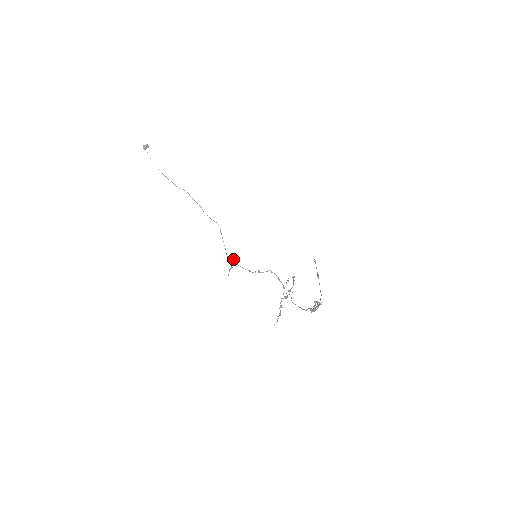
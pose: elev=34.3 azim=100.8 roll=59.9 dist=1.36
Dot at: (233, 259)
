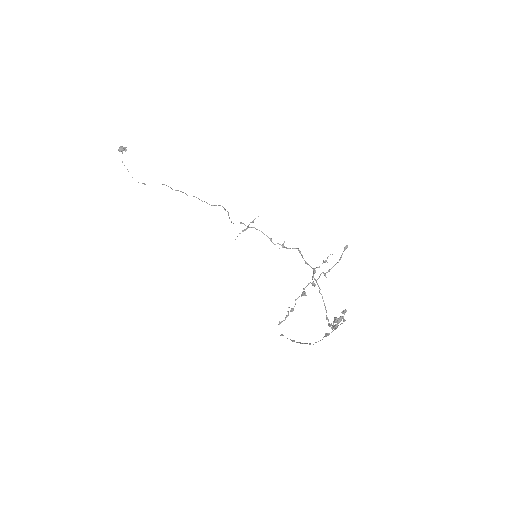
Dot at: (254, 219)
